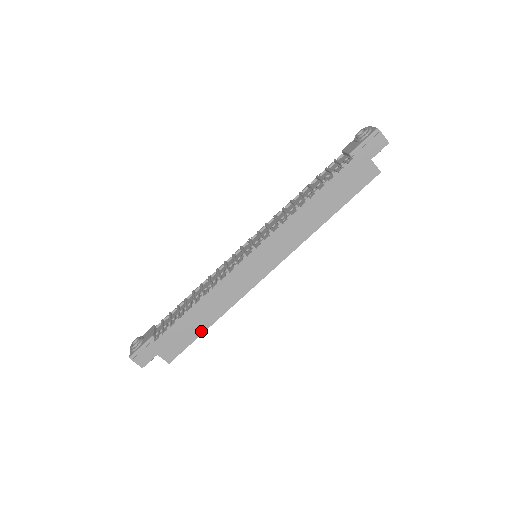
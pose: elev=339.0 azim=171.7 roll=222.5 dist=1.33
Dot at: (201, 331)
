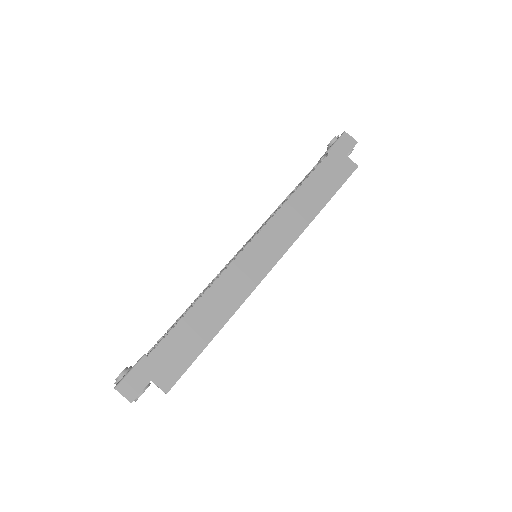
Dot at: (204, 343)
